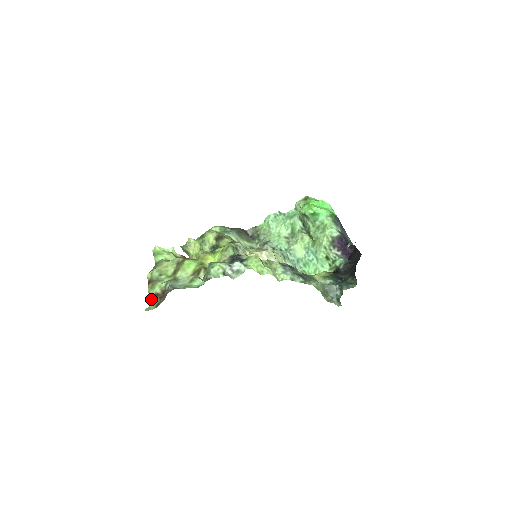
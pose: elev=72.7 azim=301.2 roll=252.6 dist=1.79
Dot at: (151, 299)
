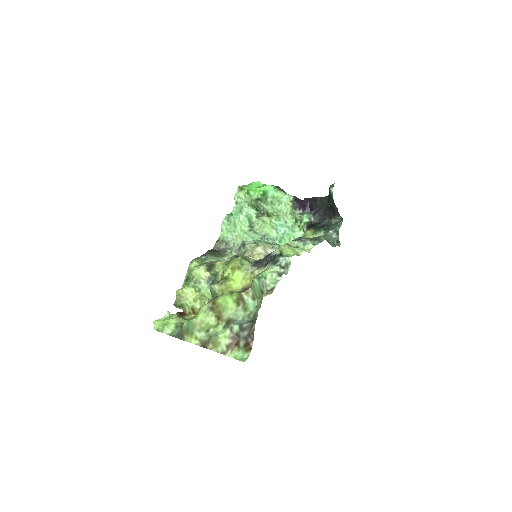
Dot at: (227, 354)
